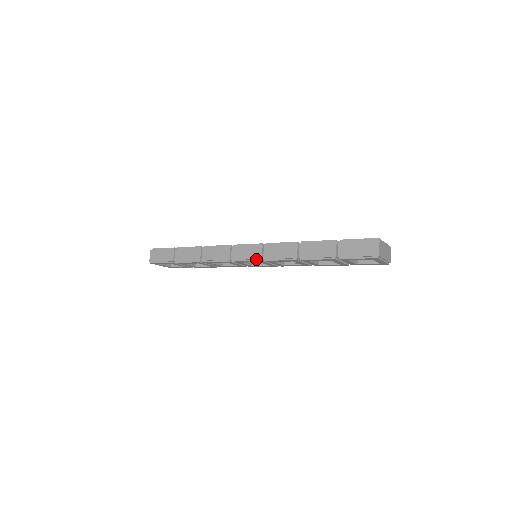
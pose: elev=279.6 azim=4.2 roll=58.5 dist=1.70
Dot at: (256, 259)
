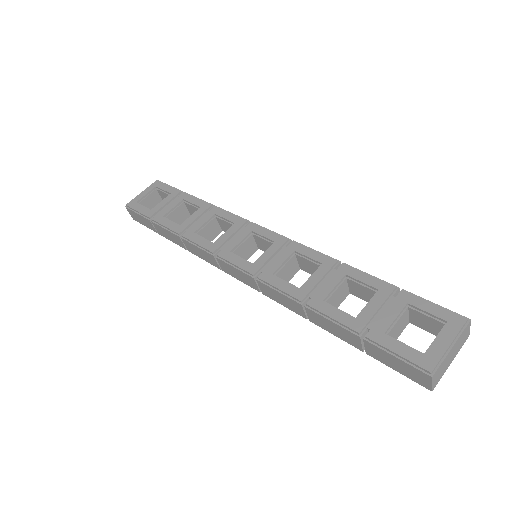
Dot at: (253, 287)
